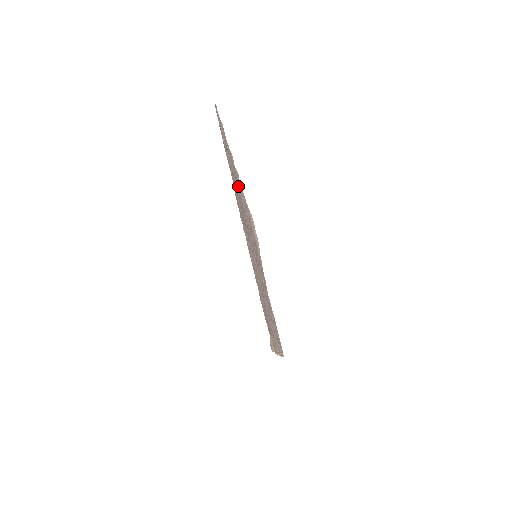
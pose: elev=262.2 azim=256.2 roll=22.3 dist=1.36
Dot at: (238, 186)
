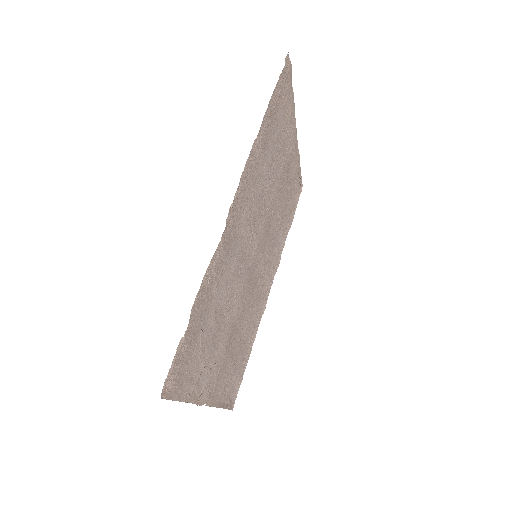
Dot at: (274, 252)
